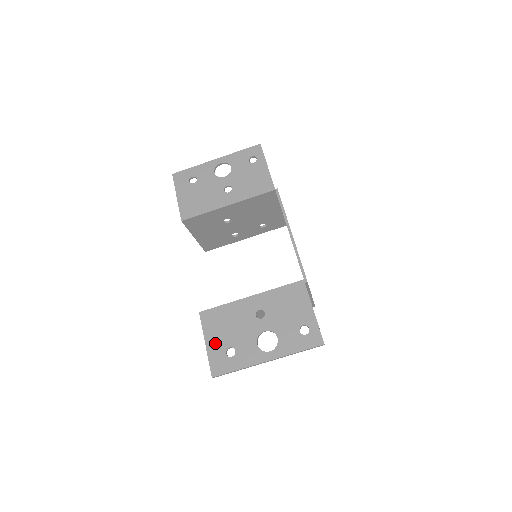
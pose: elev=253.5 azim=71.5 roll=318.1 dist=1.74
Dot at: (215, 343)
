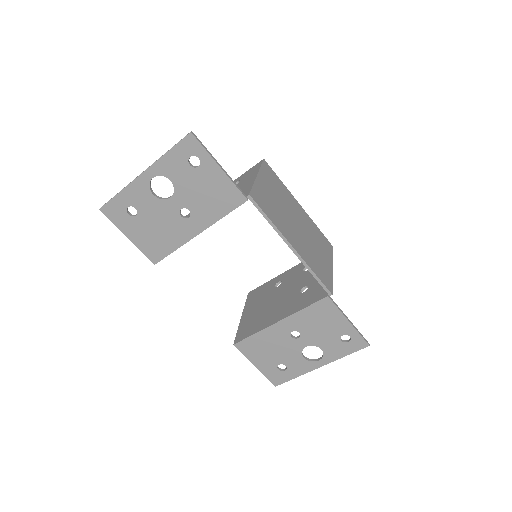
Dot at: (264, 364)
